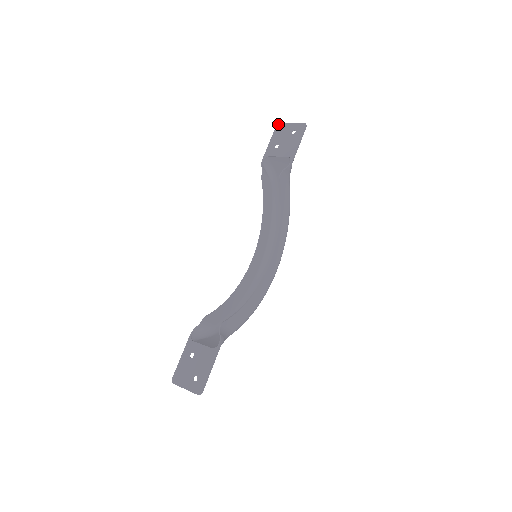
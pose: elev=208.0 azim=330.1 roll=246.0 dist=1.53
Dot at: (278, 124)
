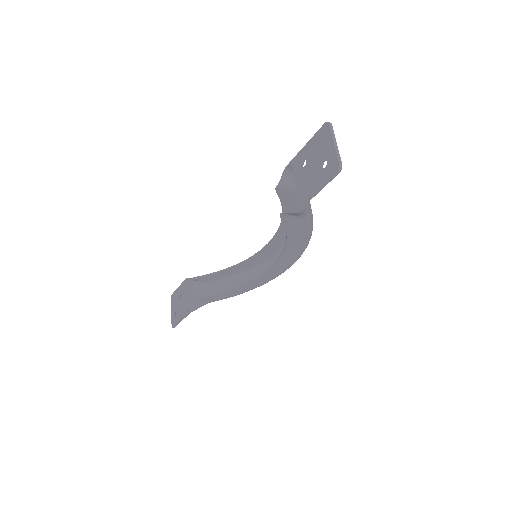
Dot at: (327, 122)
